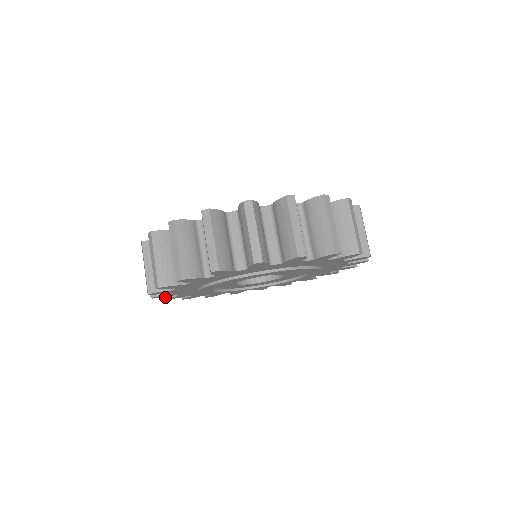
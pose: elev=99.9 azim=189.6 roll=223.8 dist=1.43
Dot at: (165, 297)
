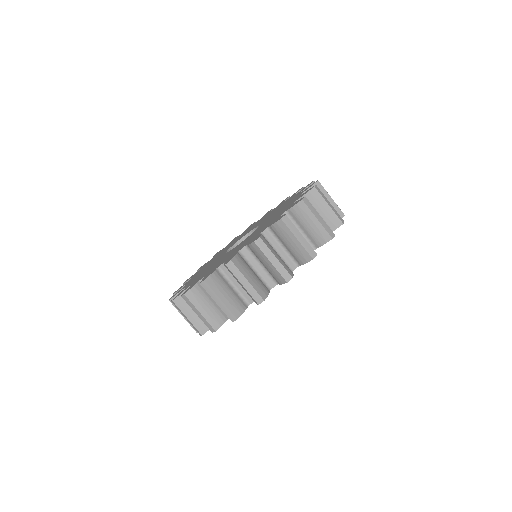
Dot at: occluded
